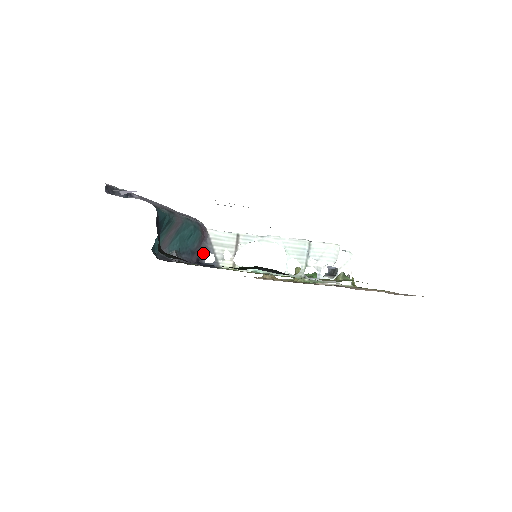
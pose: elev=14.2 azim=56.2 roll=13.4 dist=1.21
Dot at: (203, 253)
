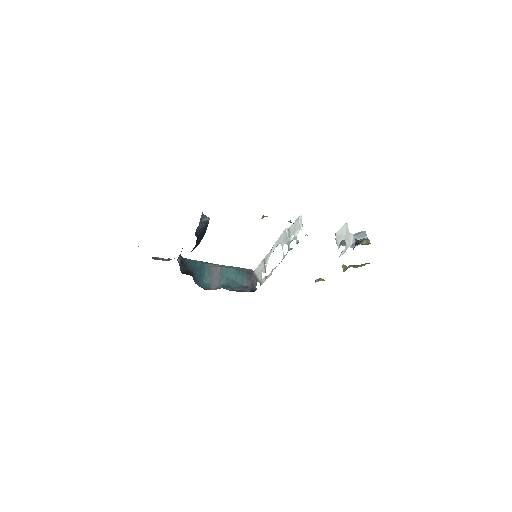
Dot at: (255, 285)
